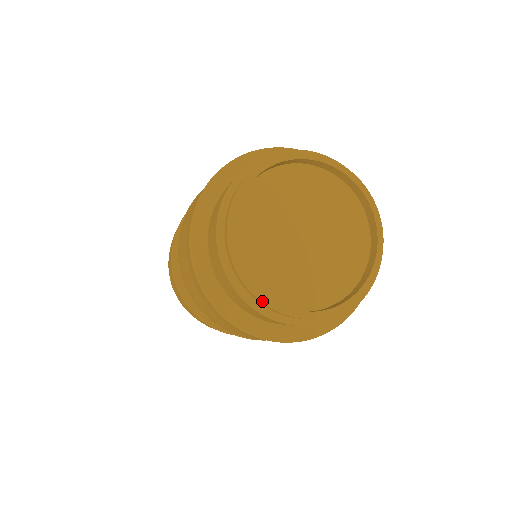
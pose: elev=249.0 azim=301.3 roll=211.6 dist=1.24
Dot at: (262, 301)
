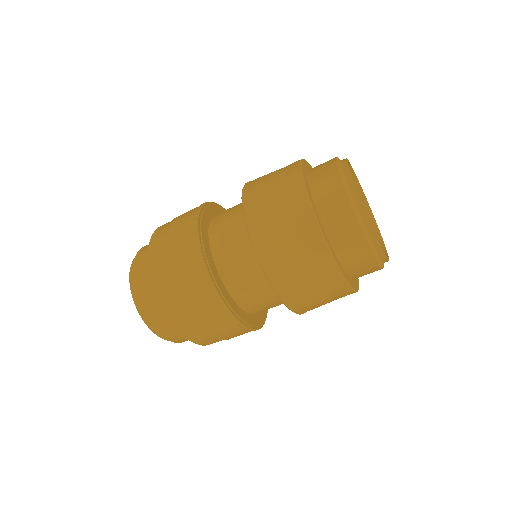
Dot at: (355, 186)
